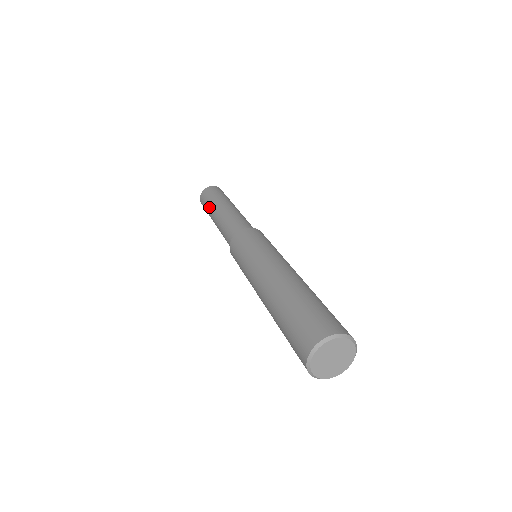
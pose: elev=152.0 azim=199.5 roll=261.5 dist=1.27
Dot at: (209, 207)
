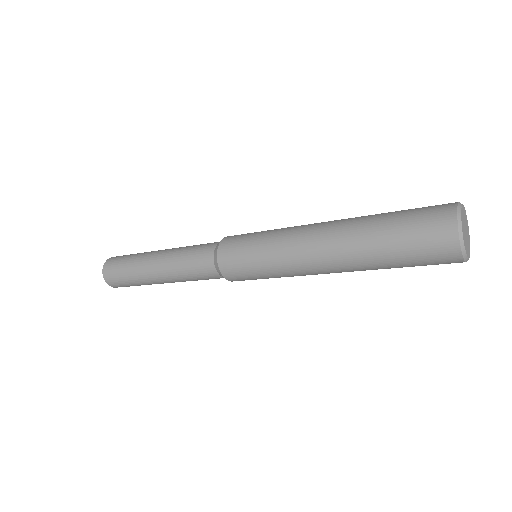
Dot at: (136, 258)
